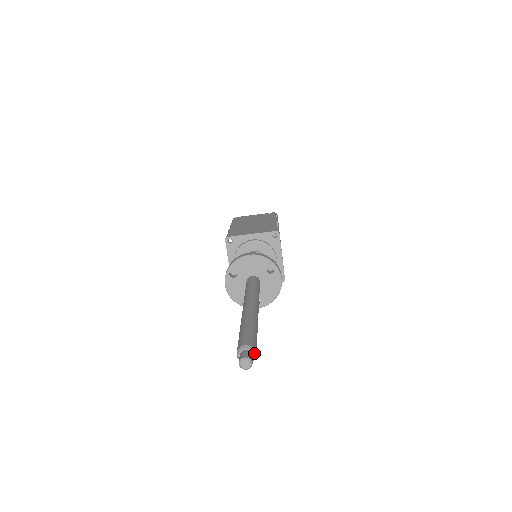
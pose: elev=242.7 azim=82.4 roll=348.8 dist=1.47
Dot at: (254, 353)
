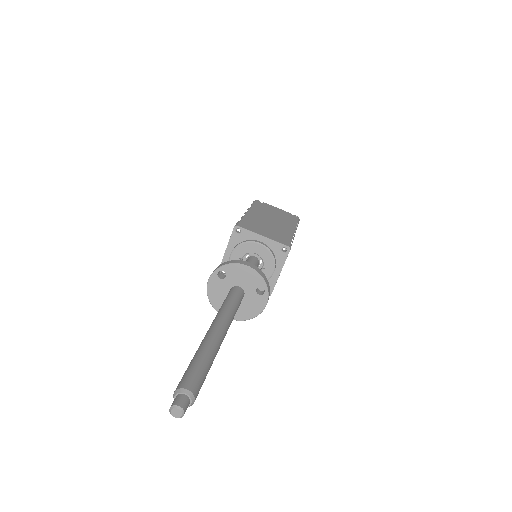
Dot at: (192, 401)
